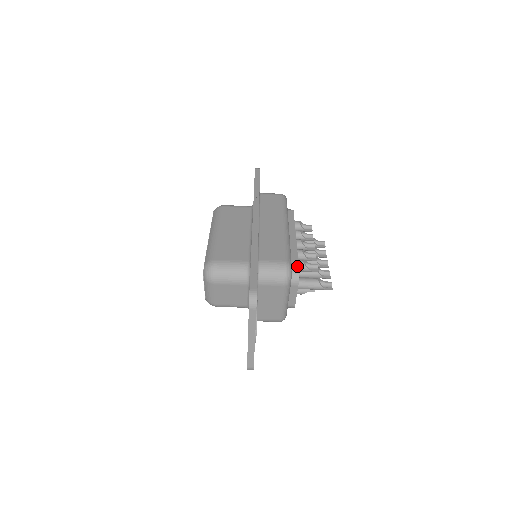
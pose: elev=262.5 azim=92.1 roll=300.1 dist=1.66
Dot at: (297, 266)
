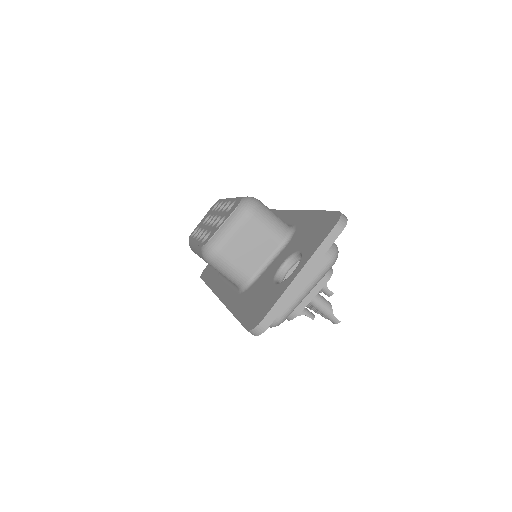
Dot at: occluded
